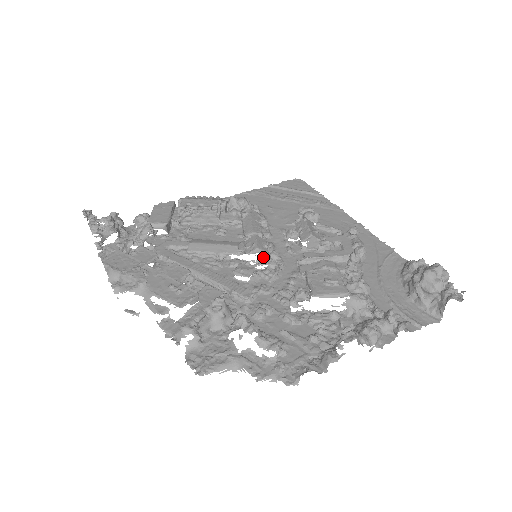
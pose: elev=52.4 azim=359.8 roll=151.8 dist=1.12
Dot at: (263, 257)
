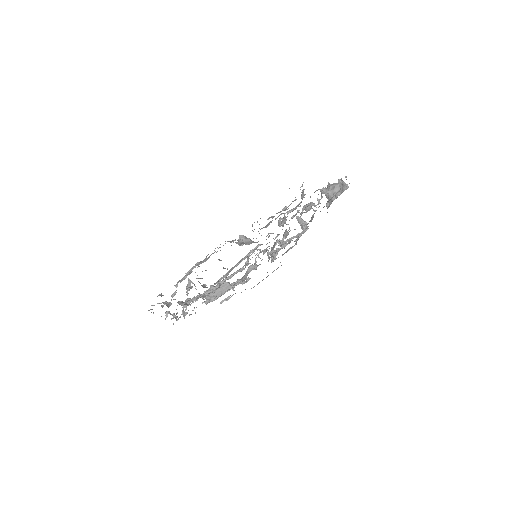
Dot at: occluded
